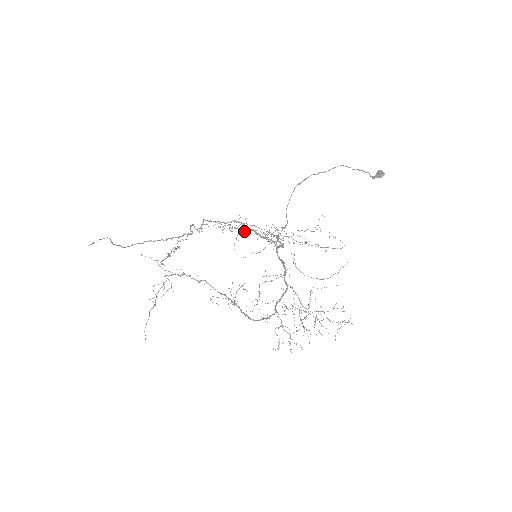
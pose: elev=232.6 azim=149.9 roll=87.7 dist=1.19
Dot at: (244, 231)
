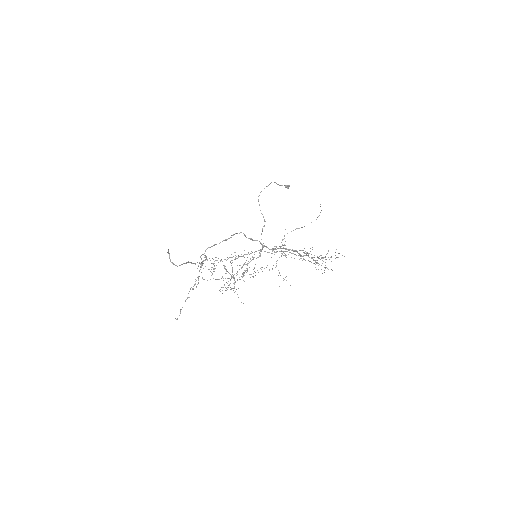
Dot at: occluded
